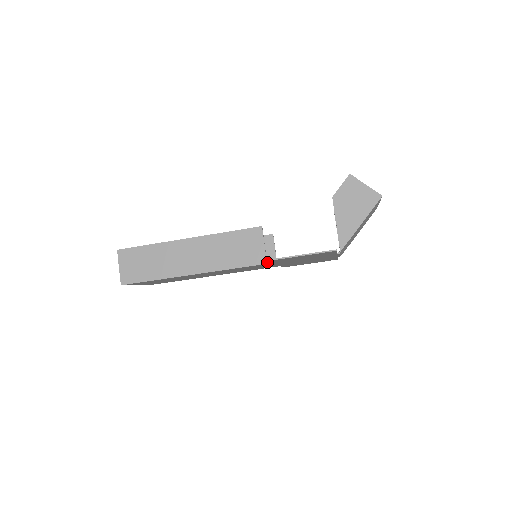
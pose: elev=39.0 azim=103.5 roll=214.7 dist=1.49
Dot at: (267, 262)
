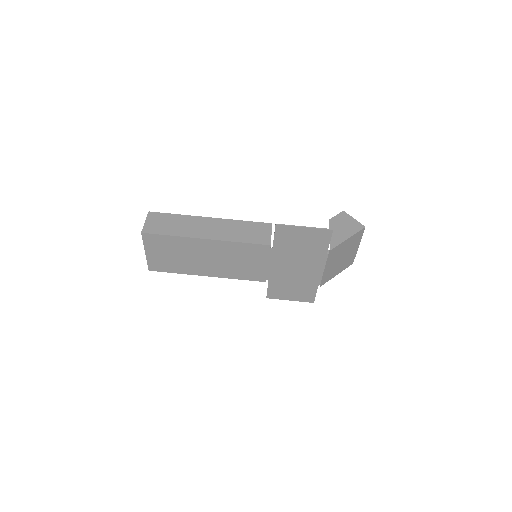
Dot at: (274, 235)
